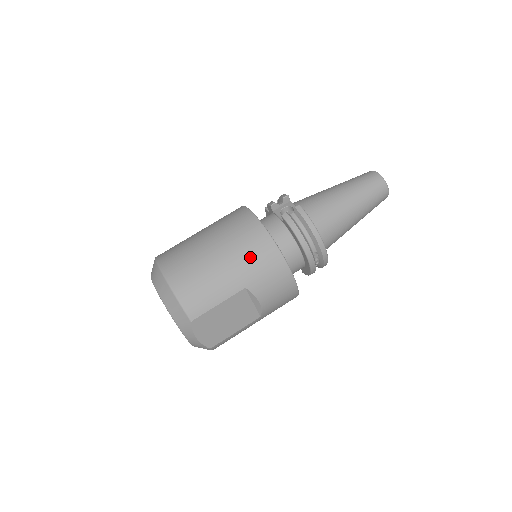
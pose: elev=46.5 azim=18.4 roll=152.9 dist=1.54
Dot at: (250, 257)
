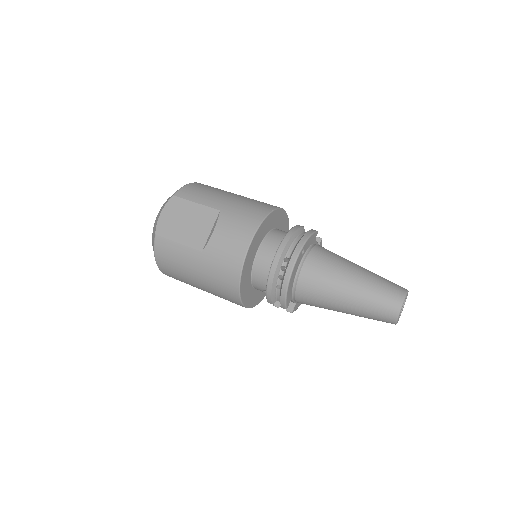
Dot at: (247, 204)
